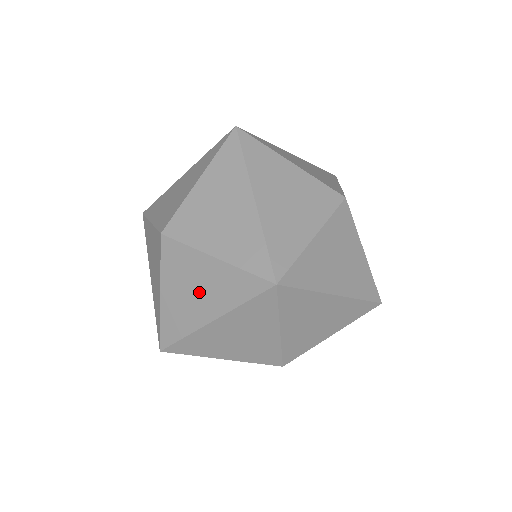
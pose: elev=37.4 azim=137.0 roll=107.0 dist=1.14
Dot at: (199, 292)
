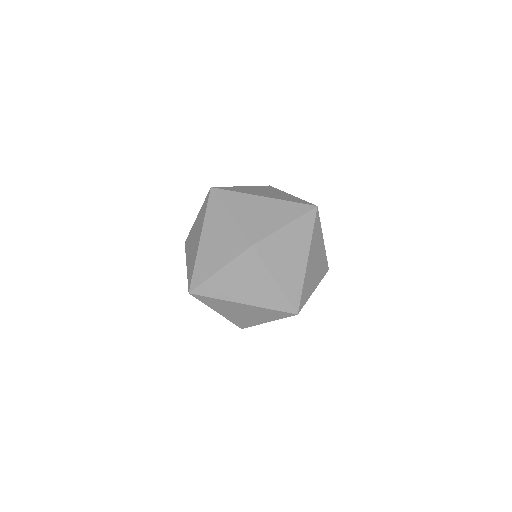
Dot at: occluded
